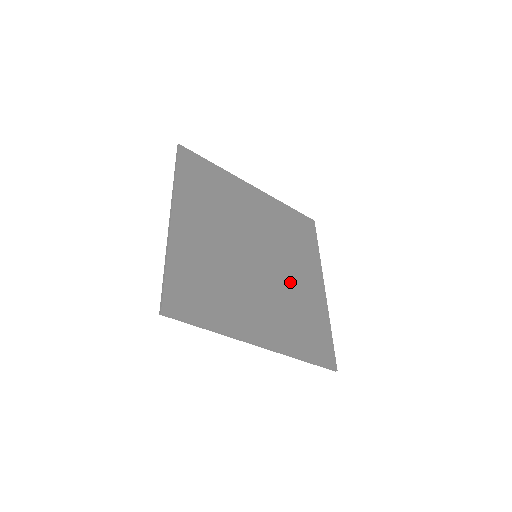
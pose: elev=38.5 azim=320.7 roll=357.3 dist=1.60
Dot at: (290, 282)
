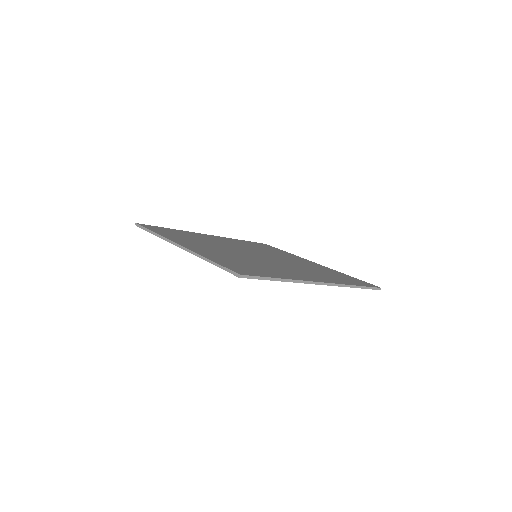
Dot at: (293, 262)
